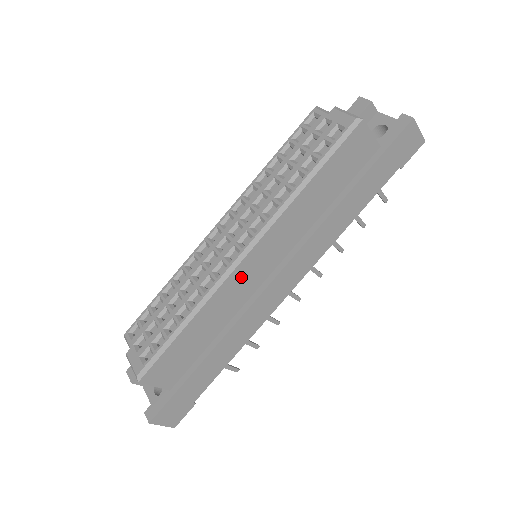
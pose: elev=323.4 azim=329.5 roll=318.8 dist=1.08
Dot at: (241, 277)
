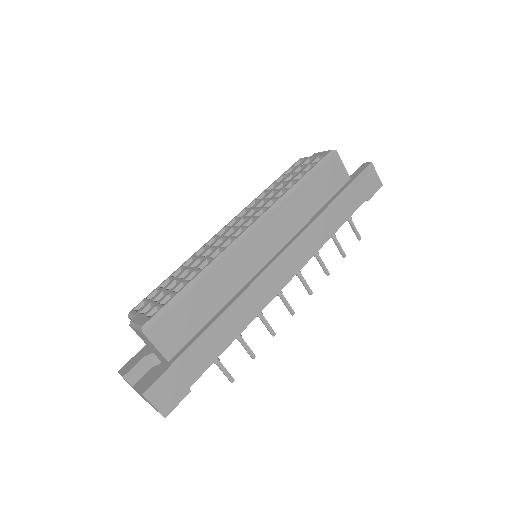
Dot at: (246, 251)
